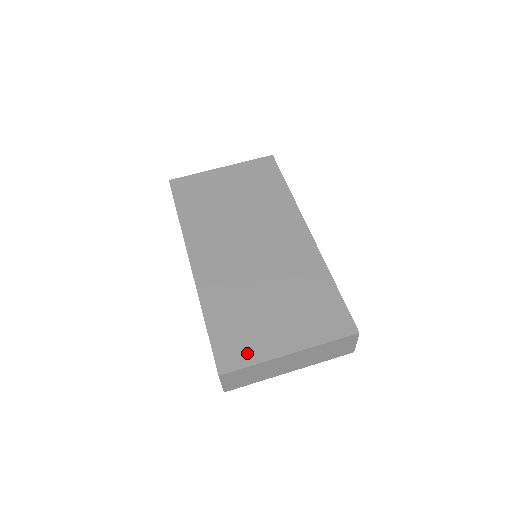
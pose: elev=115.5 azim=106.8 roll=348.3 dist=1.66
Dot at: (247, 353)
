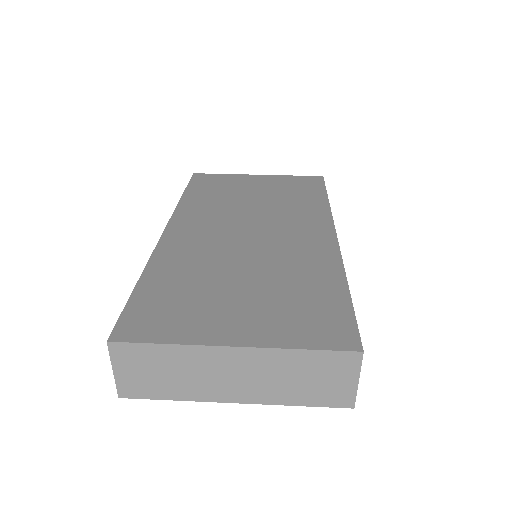
Dot at: (168, 328)
